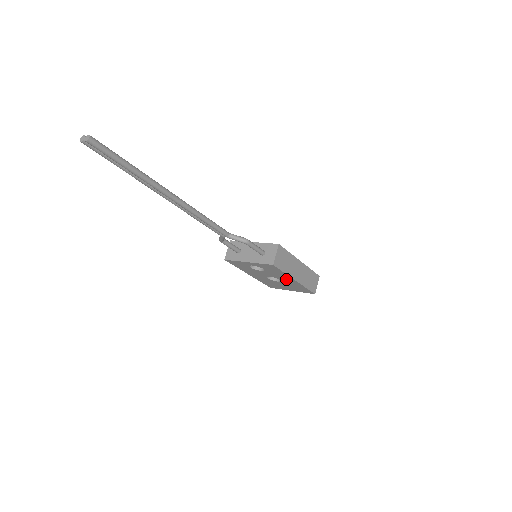
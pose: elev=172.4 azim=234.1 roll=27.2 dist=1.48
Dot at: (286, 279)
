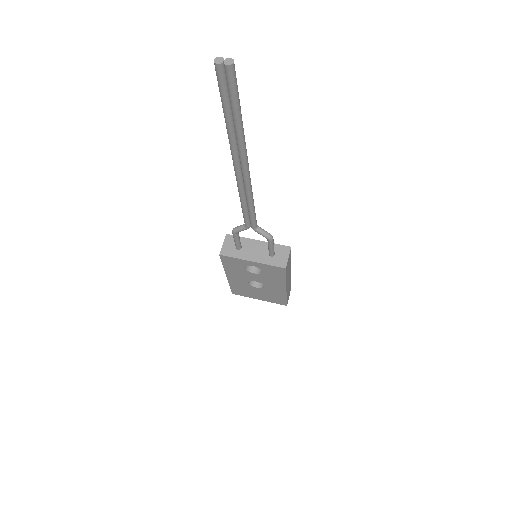
Dot at: (275, 286)
